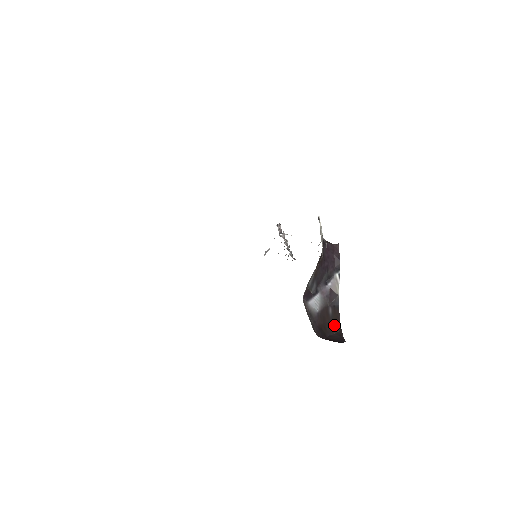
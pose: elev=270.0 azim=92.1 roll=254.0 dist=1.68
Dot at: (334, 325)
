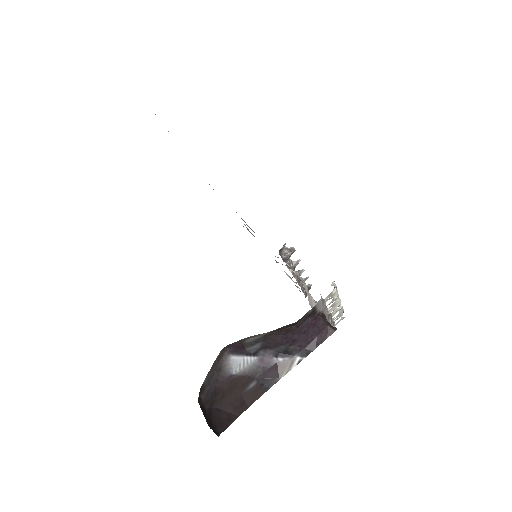
Dot at: (238, 403)
